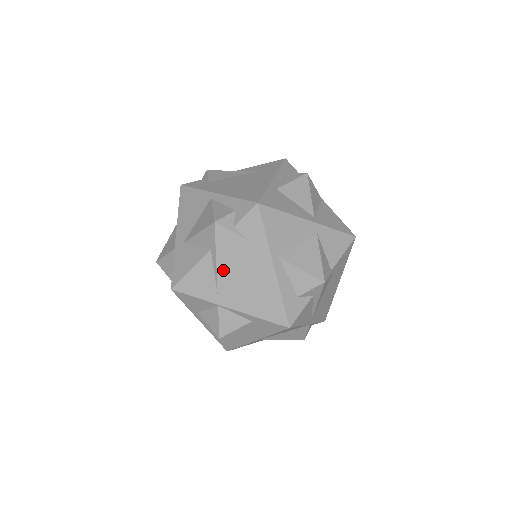
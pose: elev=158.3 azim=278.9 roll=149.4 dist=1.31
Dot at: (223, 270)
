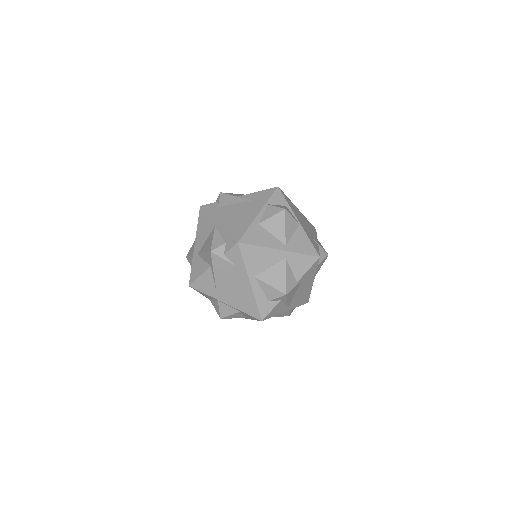
Dot at: (219, 280)
